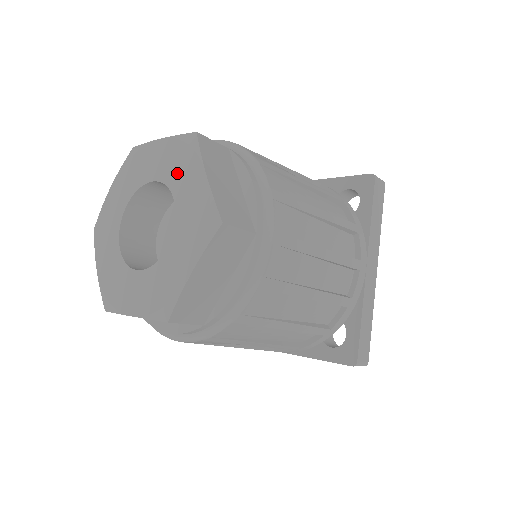
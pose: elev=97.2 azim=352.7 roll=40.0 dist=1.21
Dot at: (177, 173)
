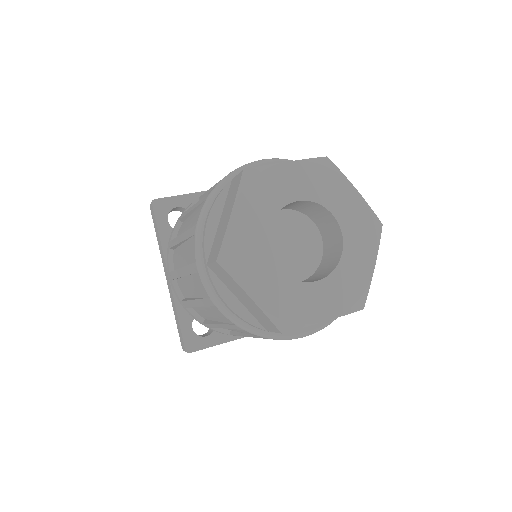
Dot at: (326, 192)
